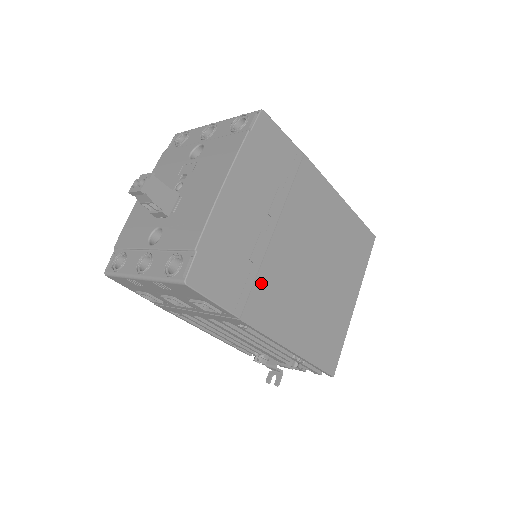
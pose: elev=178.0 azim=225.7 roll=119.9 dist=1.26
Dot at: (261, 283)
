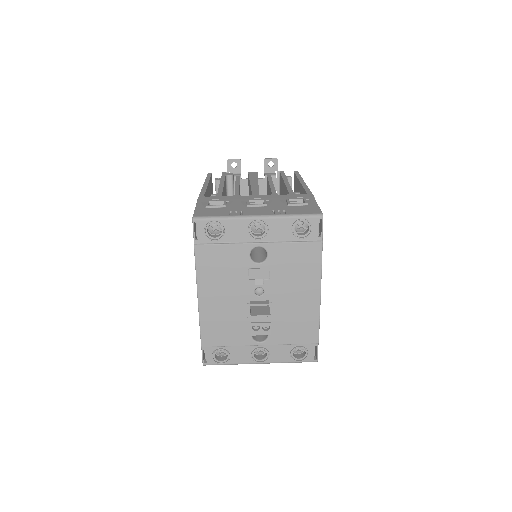
Dot at: occluded
